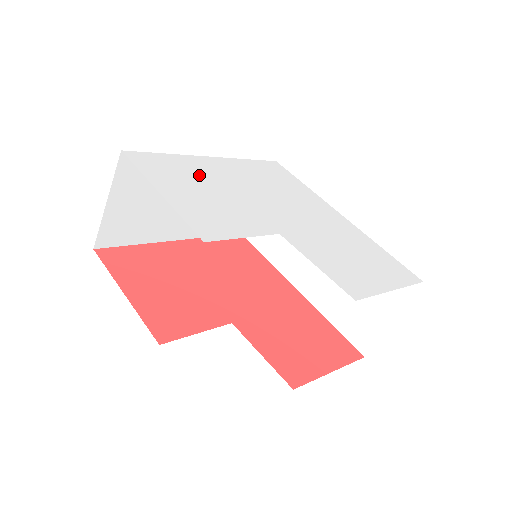
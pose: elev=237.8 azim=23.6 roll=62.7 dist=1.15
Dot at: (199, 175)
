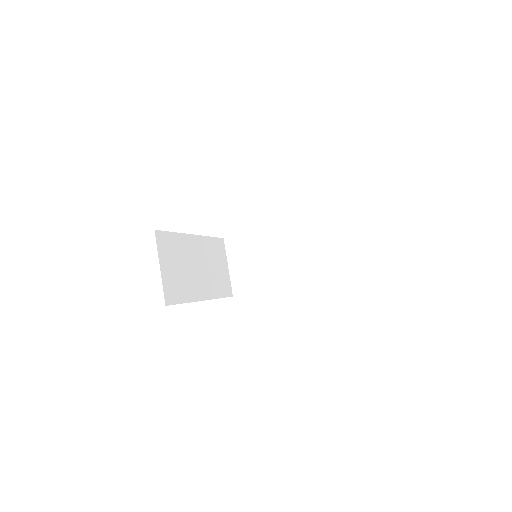
Dot at: occluded
